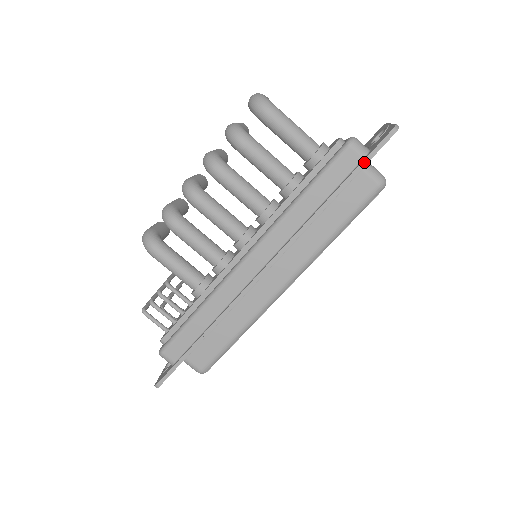
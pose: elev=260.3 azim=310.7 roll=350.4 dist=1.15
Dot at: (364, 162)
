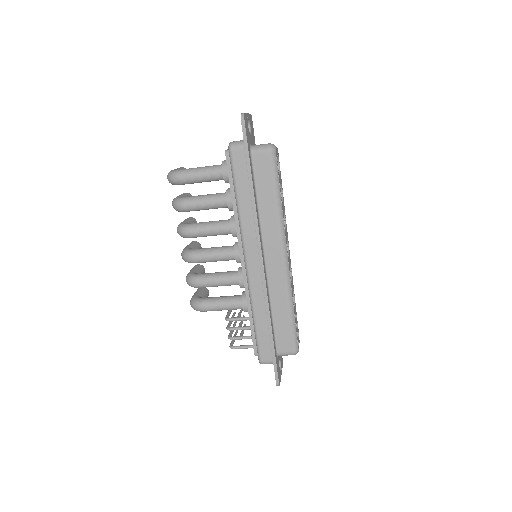
Dot at: (246, 150)
